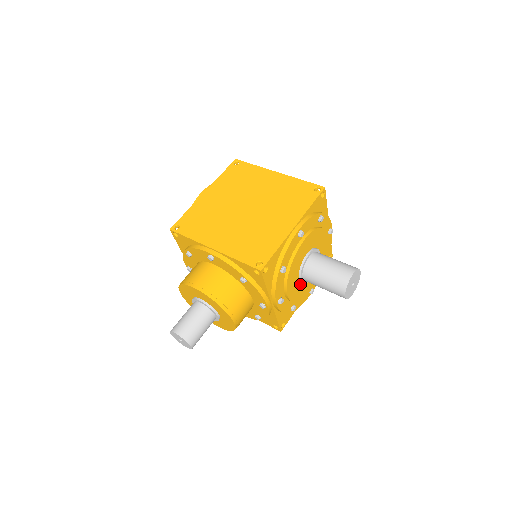
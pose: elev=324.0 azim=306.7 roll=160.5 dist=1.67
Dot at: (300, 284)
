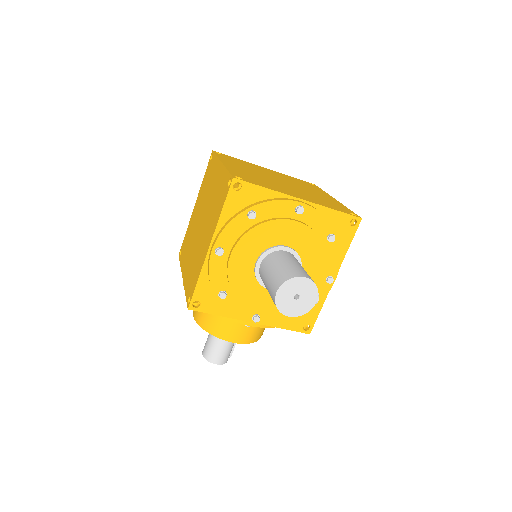
Dot at: occluded
